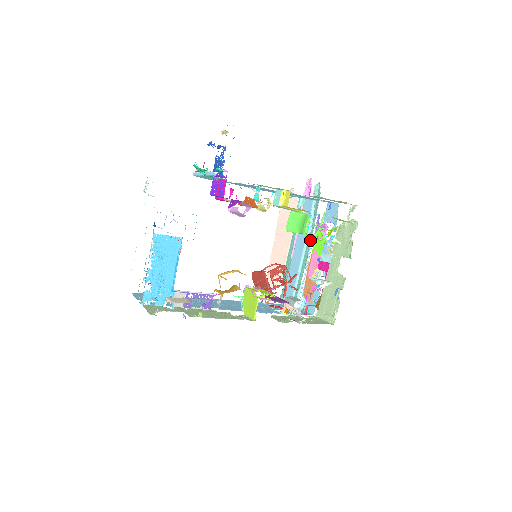
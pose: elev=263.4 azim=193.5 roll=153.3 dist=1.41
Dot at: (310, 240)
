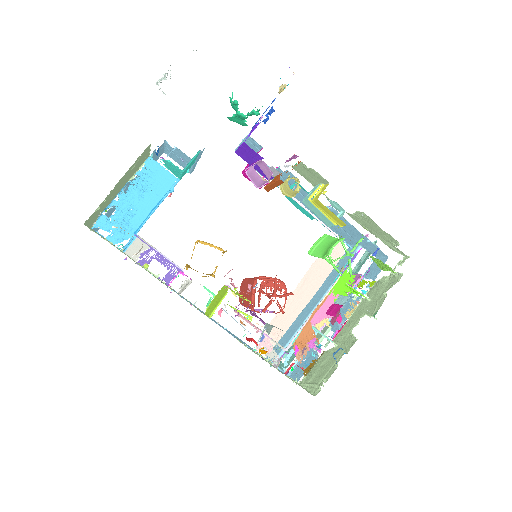
Dot at: occluded
